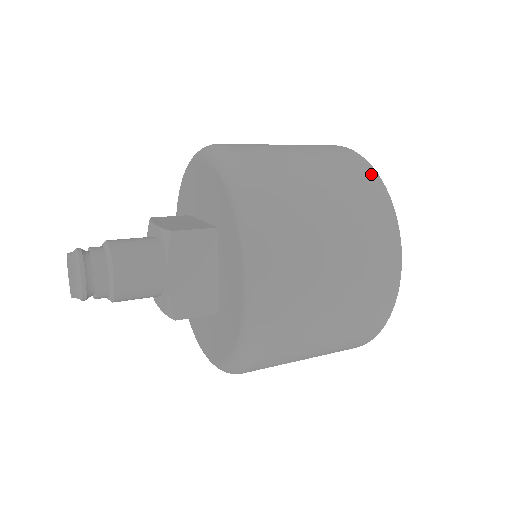
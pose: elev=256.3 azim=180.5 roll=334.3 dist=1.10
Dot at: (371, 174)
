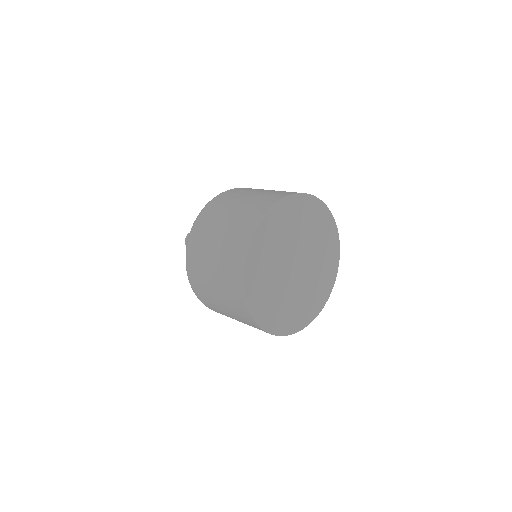
Dot at: (240, 287)
